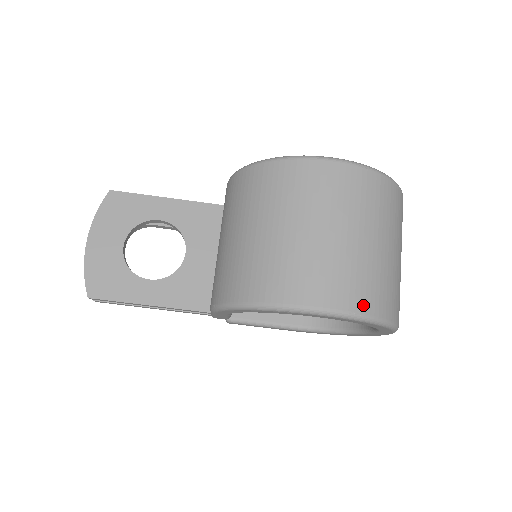
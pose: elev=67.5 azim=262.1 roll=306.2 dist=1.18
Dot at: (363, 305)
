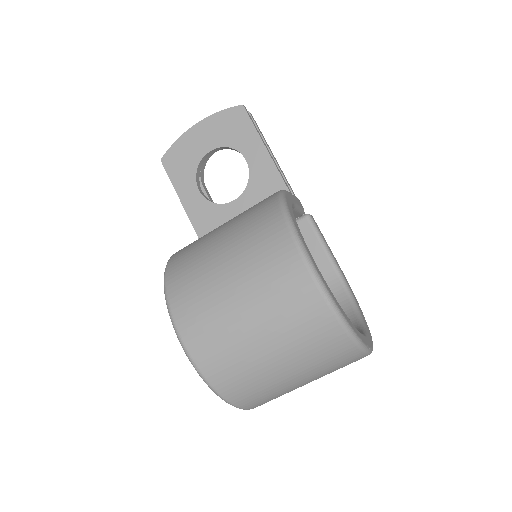
Dot at: (208, 369)
